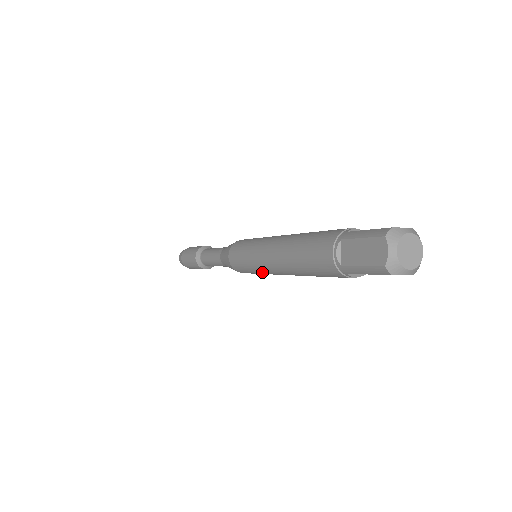
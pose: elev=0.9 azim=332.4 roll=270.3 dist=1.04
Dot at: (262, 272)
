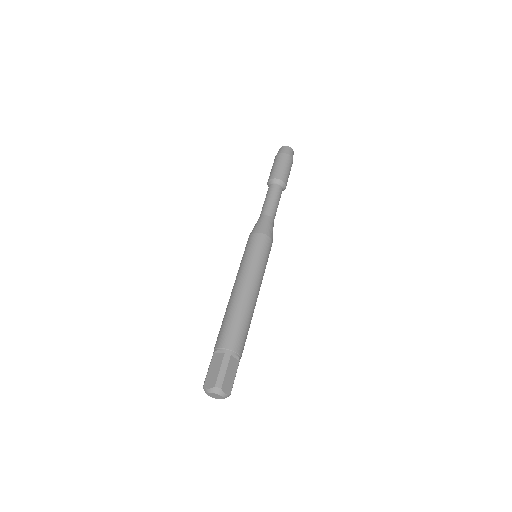
Dot at: occluded
